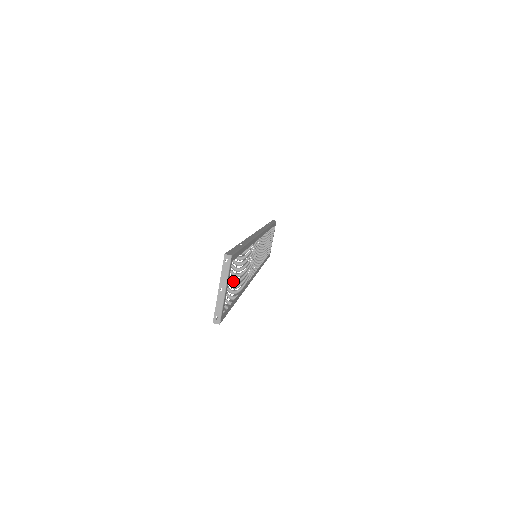
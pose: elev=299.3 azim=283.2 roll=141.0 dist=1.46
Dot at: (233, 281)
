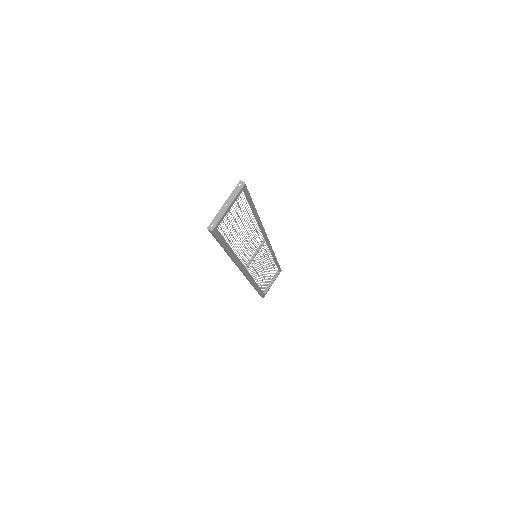
Dot at: (235, 219)
